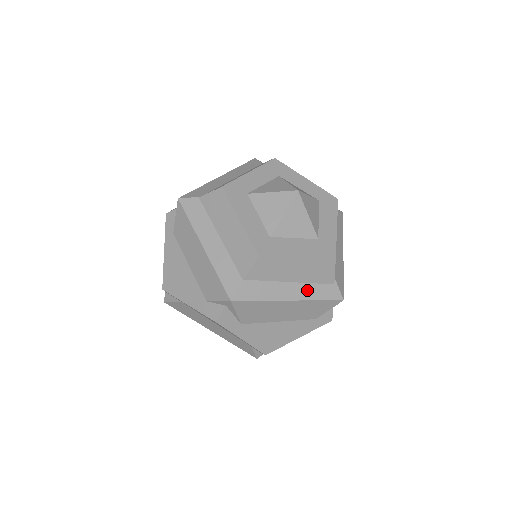
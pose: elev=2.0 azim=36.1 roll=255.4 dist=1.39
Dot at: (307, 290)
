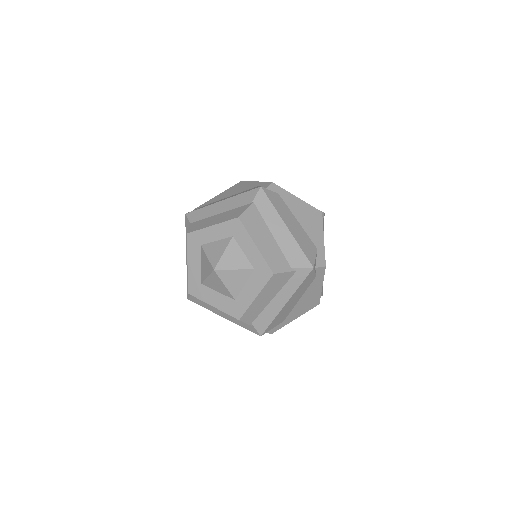
Dot at: (233, 318)
